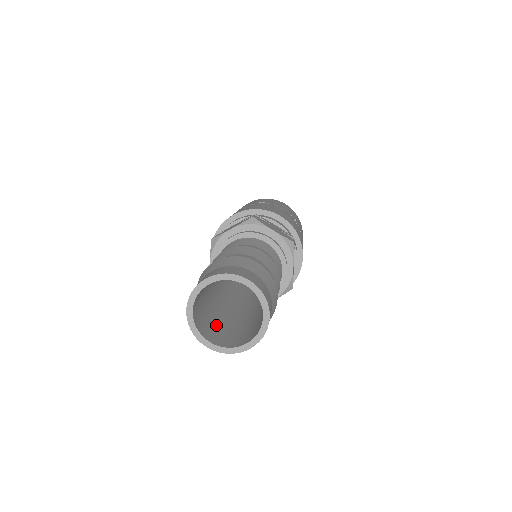
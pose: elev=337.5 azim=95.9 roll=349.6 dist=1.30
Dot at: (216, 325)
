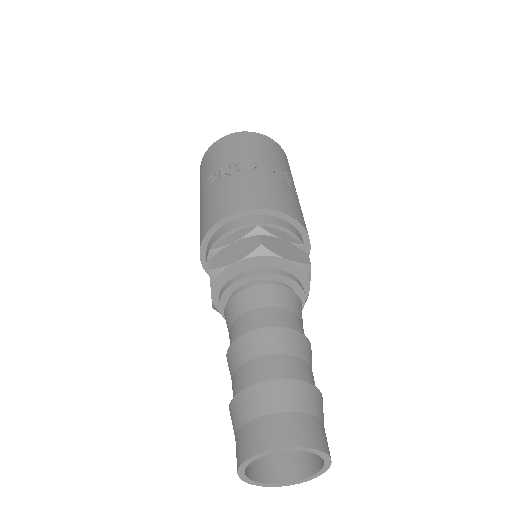
Dot at: occluded
